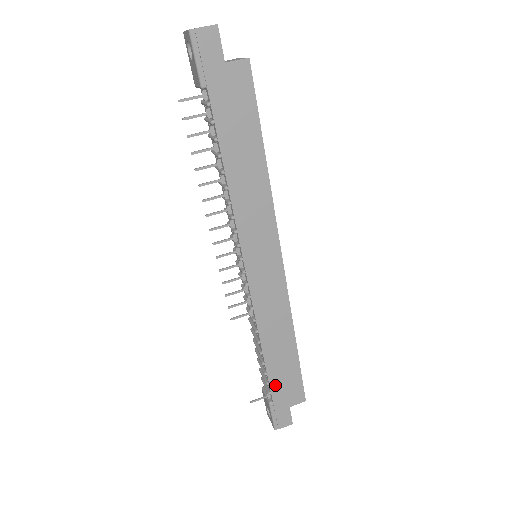
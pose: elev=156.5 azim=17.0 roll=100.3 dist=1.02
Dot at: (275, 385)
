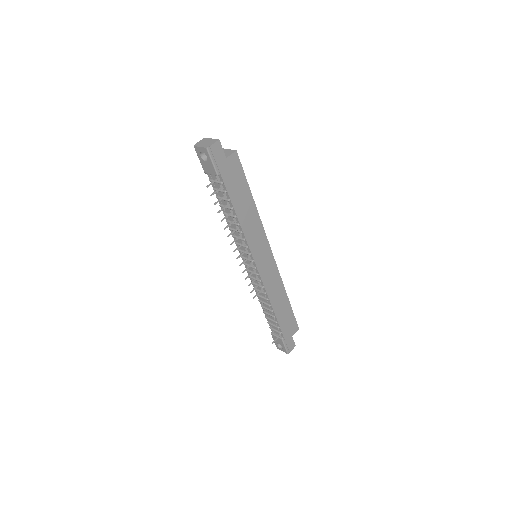
Dot at: (283, 327)
